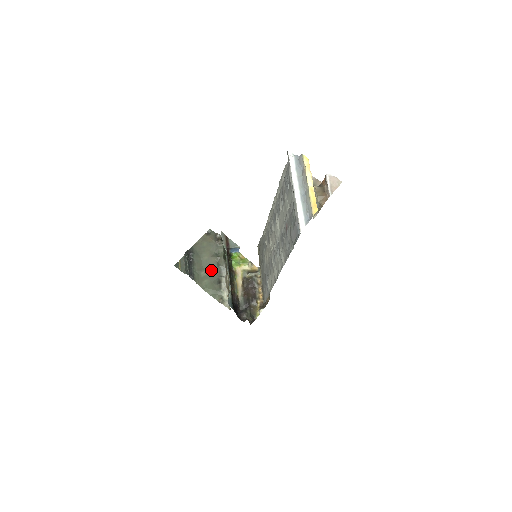
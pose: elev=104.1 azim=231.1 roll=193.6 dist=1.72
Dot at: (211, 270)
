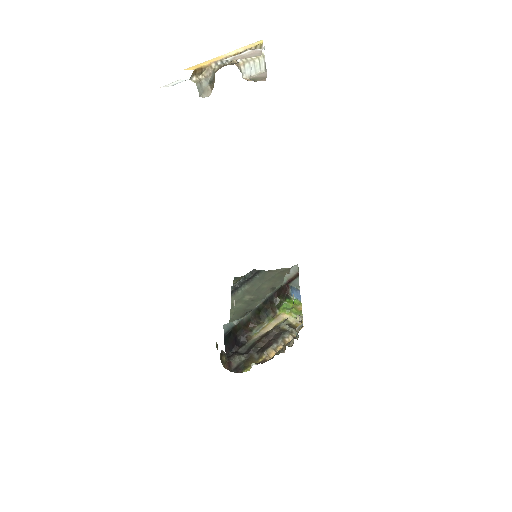
Dot at: (257, 299)
